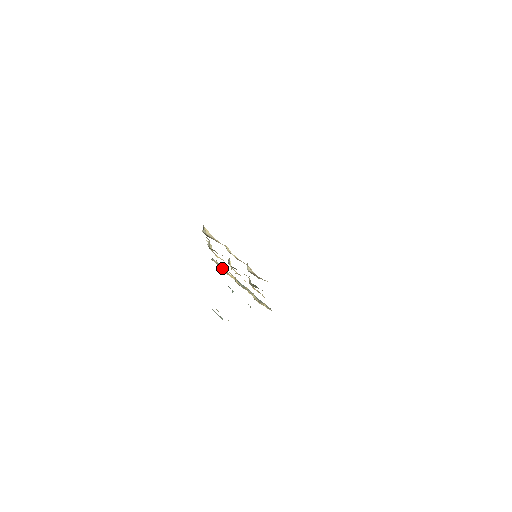
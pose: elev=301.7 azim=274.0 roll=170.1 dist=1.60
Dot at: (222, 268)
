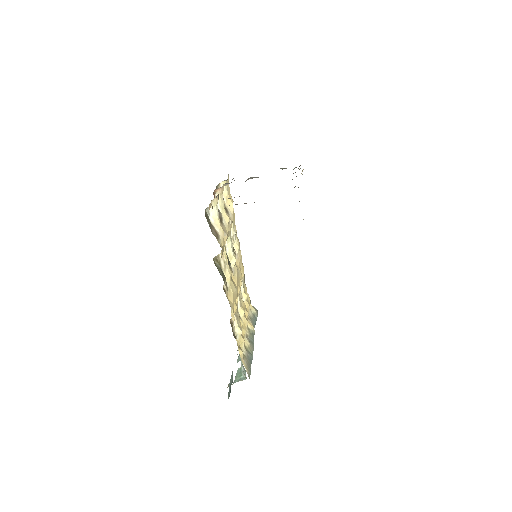
Dot at: (253, 316)
